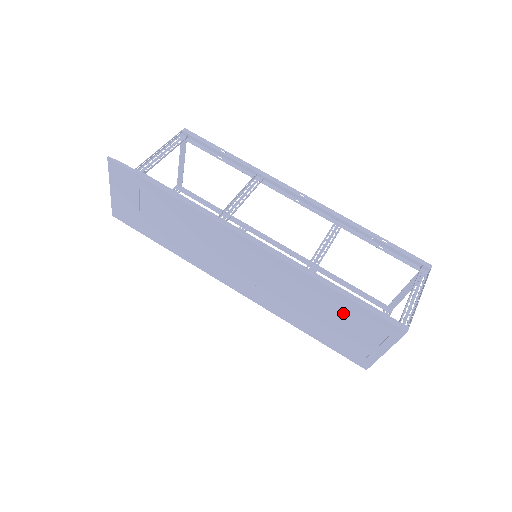
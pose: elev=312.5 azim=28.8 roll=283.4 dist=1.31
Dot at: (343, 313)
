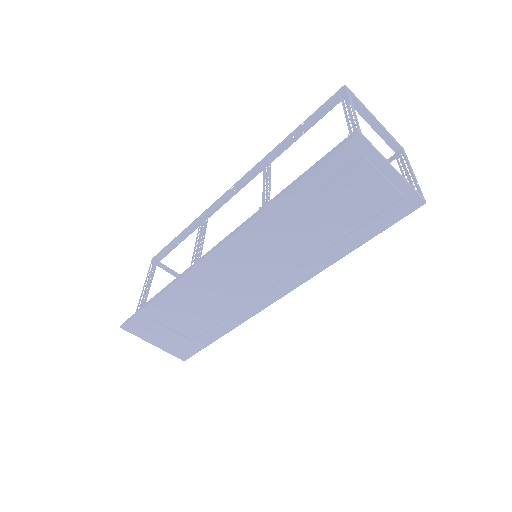
Dot at: (323, 195)
